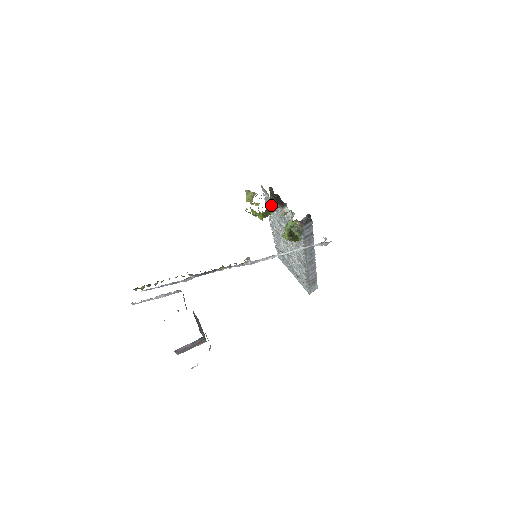
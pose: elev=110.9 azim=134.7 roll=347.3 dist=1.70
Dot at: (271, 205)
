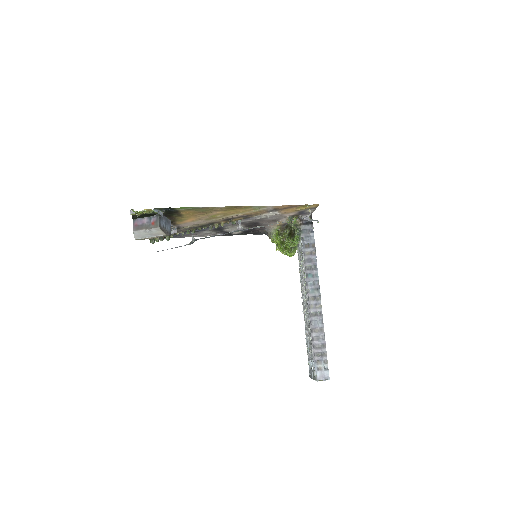
Dot at: (295, 247)
